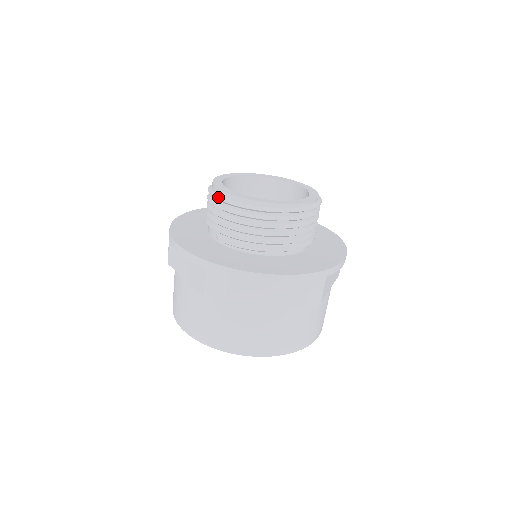
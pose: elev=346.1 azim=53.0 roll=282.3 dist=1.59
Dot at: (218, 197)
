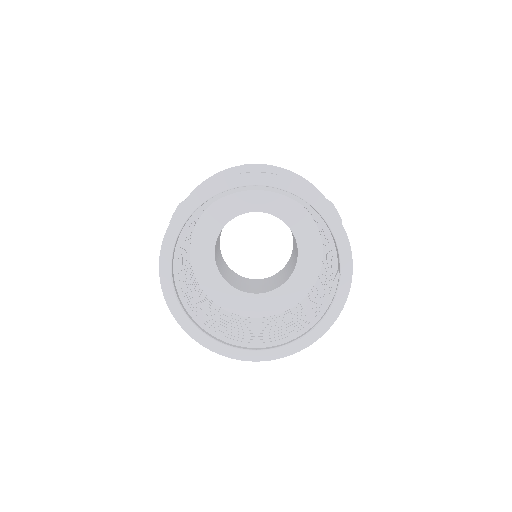
Dot at: occluded
